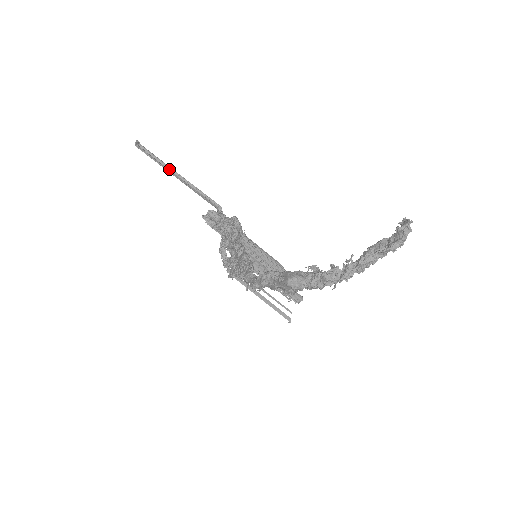
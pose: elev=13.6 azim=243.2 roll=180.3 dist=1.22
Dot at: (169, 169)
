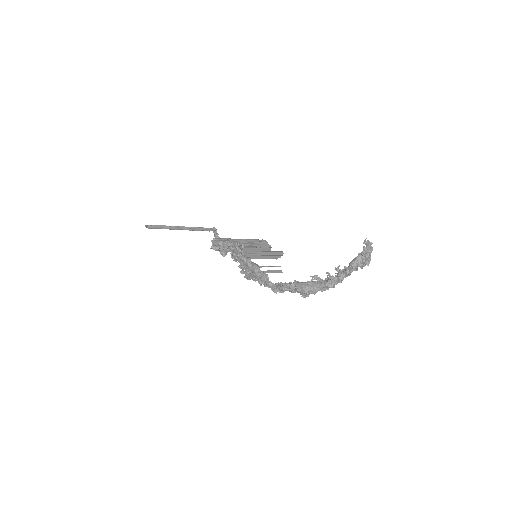
Dot at: (173, 228)
